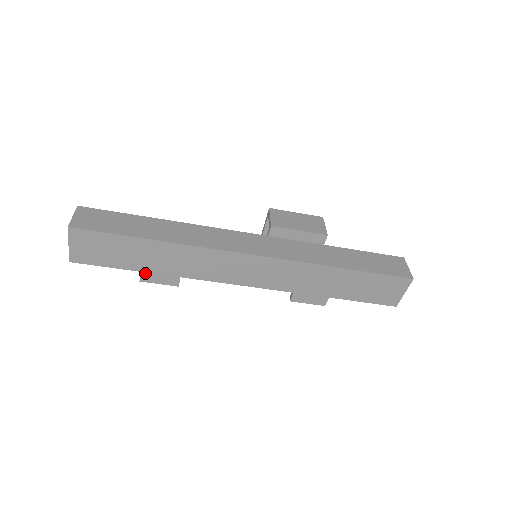
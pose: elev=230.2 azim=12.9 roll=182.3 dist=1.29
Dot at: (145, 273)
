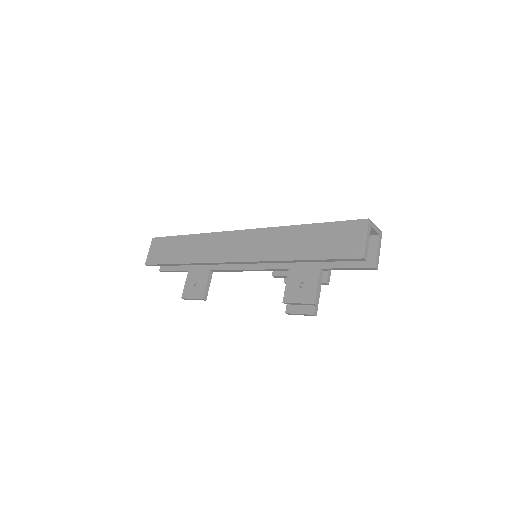
Dot at: (186, 289)
